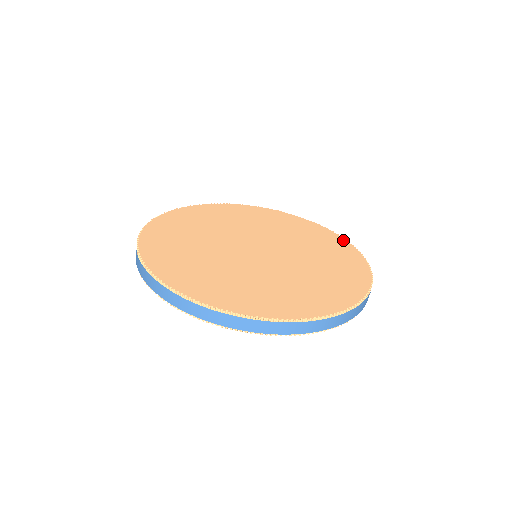
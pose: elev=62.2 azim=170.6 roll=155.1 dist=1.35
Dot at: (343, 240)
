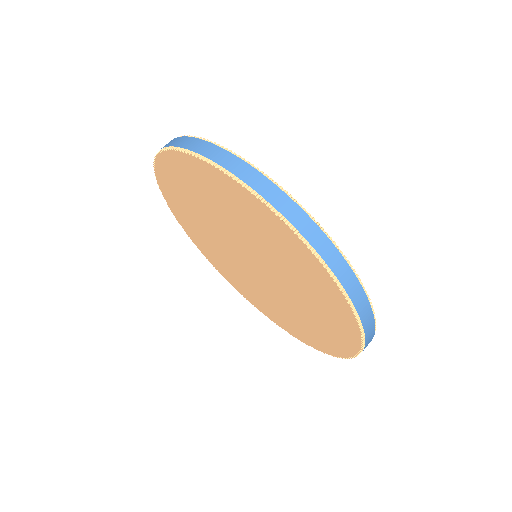
Dot at: occluded
